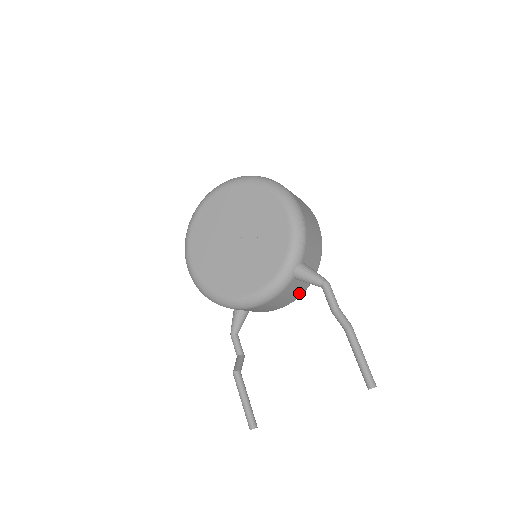
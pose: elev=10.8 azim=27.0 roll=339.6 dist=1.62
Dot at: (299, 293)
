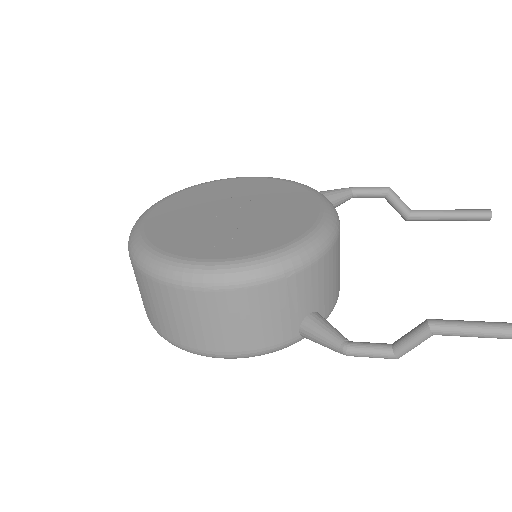
Dot at: occluded
